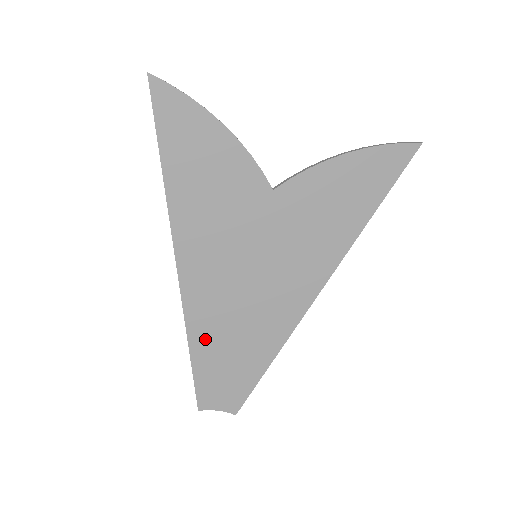
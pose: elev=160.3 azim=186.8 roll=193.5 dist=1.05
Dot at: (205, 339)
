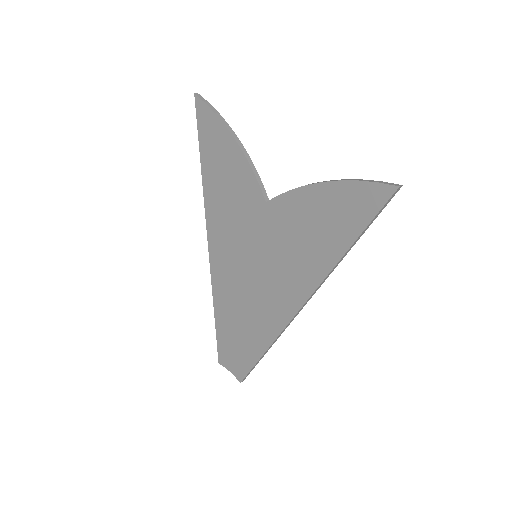
Dot at: (223, 309)
